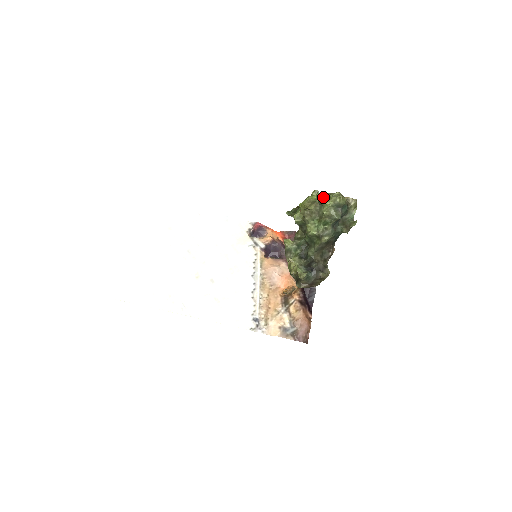
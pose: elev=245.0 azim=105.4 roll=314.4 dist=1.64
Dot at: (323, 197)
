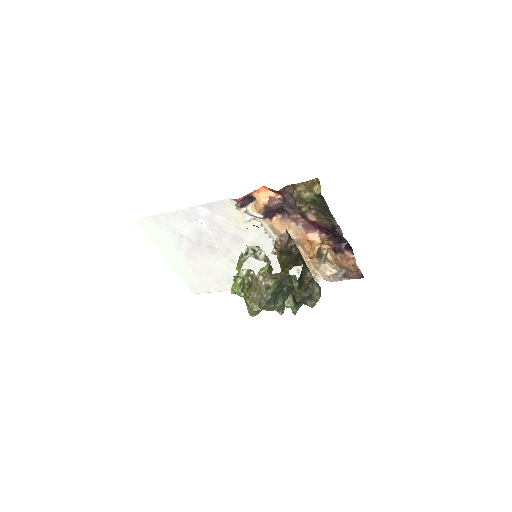
Dot at: occluded
